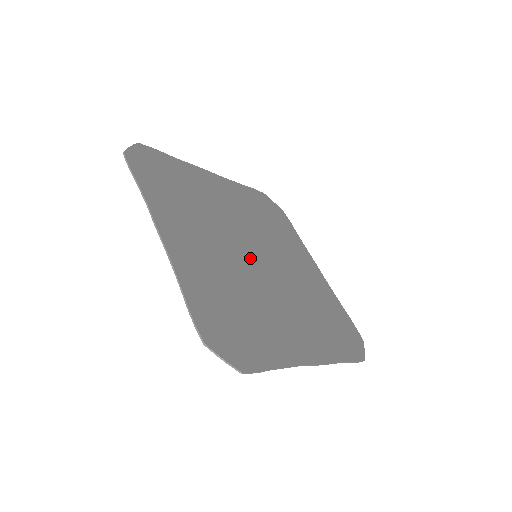
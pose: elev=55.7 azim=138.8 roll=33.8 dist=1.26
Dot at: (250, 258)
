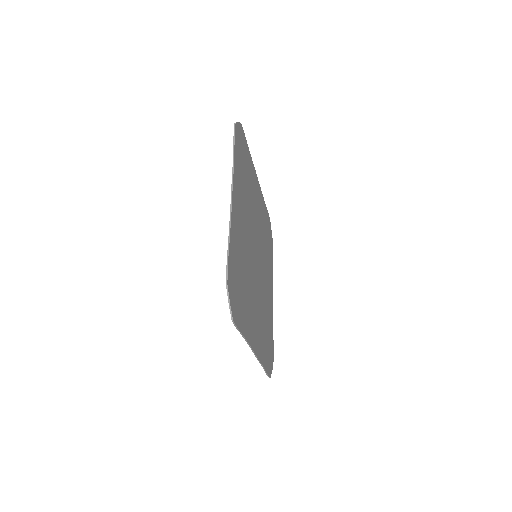
Dot at: (254, 254)
